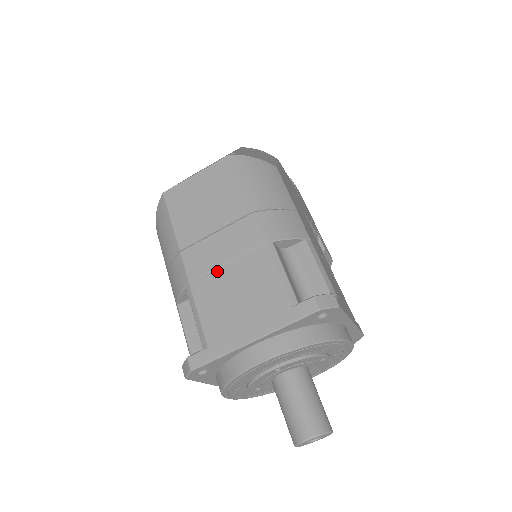
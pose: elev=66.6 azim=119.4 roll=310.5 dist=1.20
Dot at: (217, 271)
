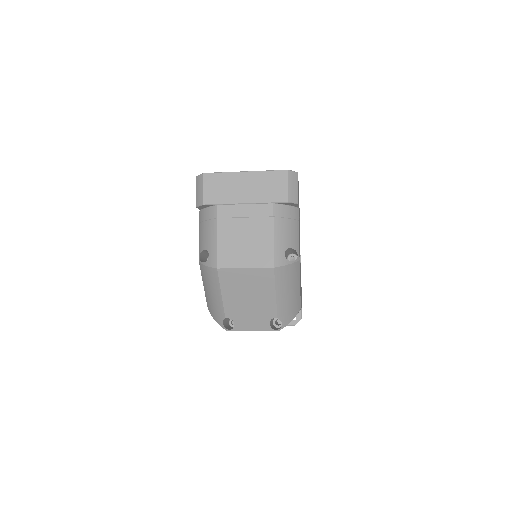
Dot at: occluded
